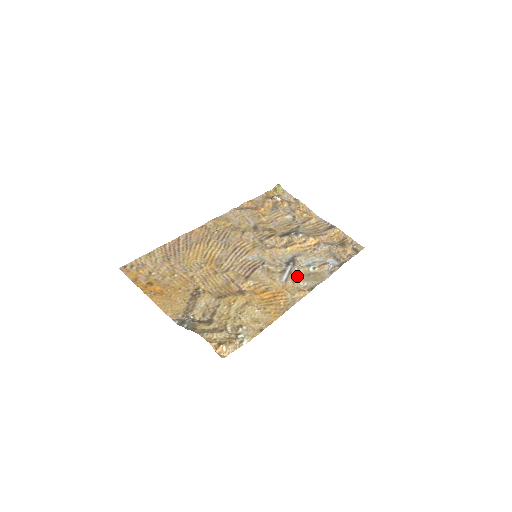
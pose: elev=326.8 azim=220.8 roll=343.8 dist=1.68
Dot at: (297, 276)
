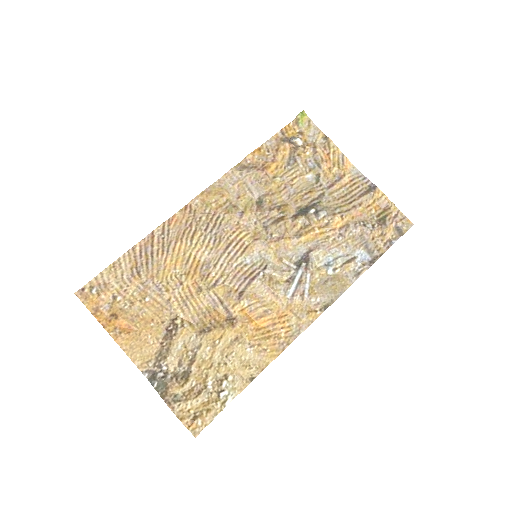
Dot at: (308, 288)
